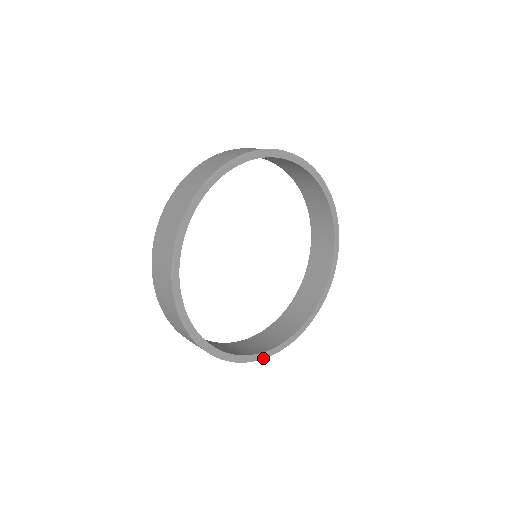
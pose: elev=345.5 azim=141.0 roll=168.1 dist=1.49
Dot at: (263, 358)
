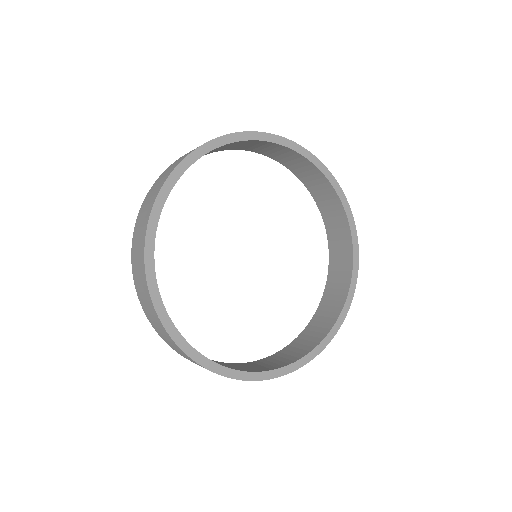
Dot at: (187, 353)
